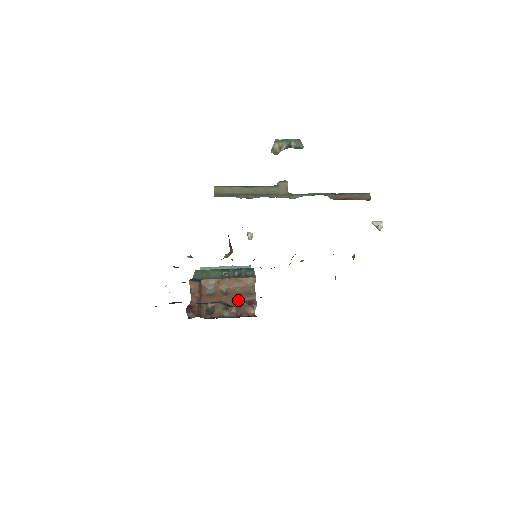
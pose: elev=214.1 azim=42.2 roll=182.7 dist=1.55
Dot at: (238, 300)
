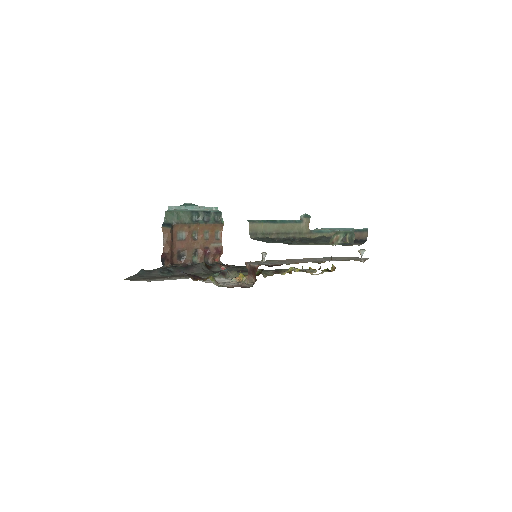
Dot at: (207, 246)
